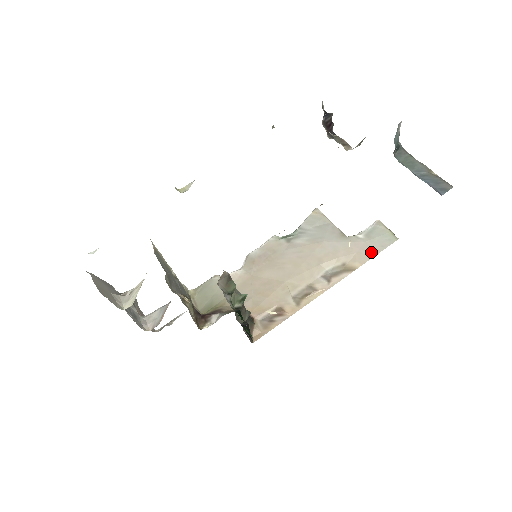
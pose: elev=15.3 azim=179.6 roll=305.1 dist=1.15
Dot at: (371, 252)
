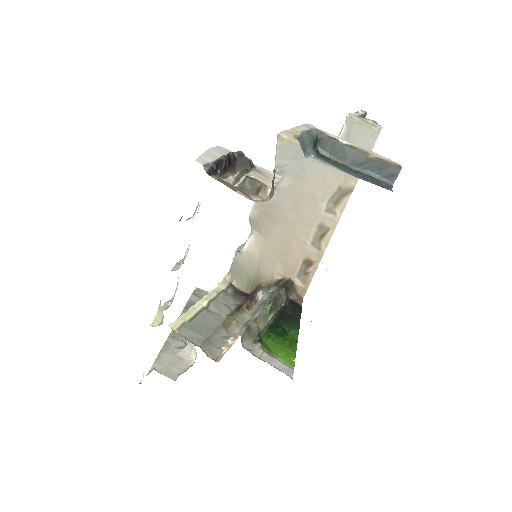
Dot at: occluded
